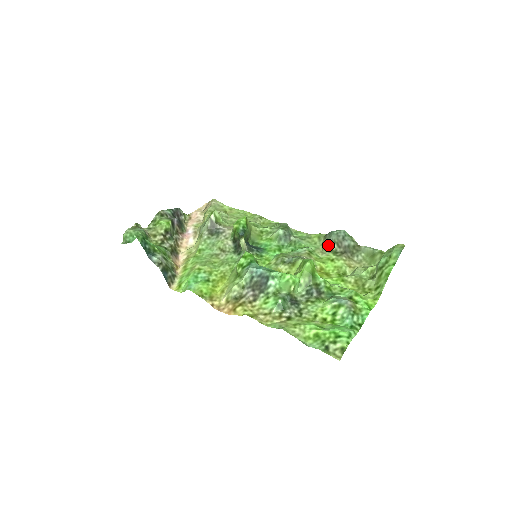
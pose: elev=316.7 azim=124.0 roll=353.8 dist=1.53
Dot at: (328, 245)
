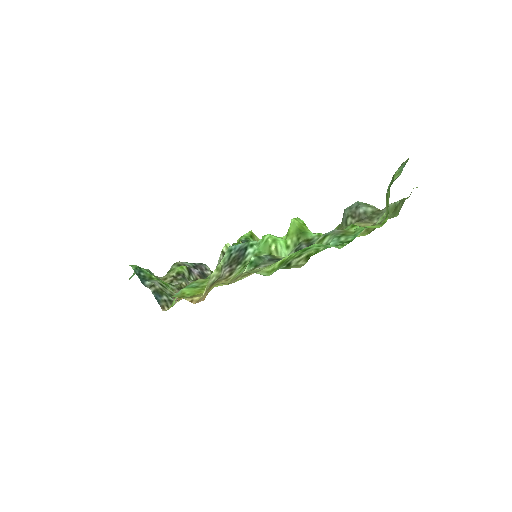
Dot at: (343, 224)
